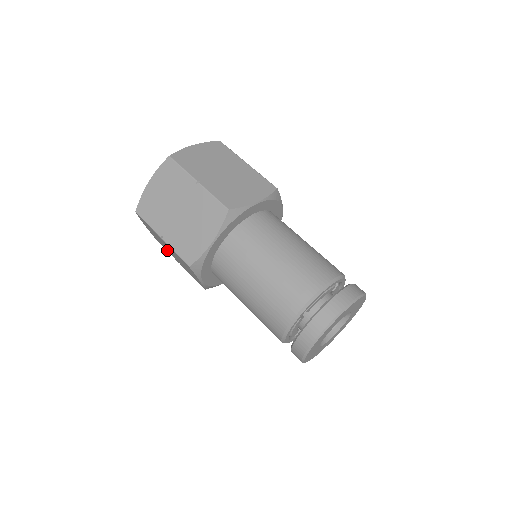
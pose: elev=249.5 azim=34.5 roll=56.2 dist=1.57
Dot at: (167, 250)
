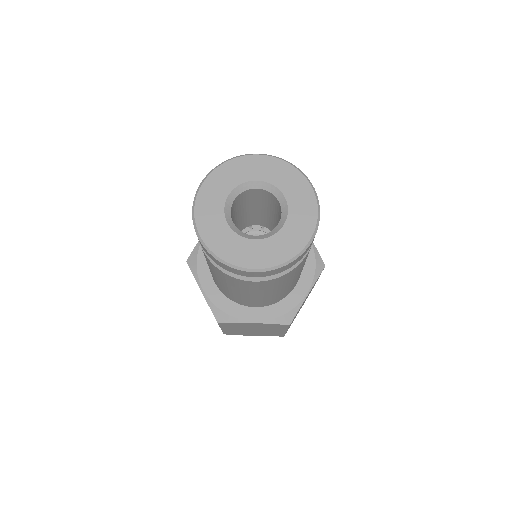
Dot at: occluded
